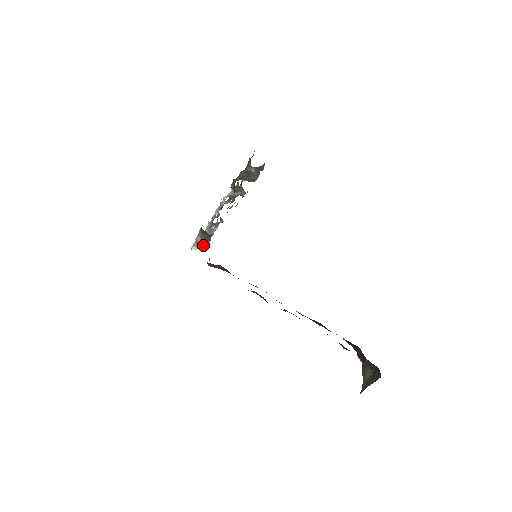
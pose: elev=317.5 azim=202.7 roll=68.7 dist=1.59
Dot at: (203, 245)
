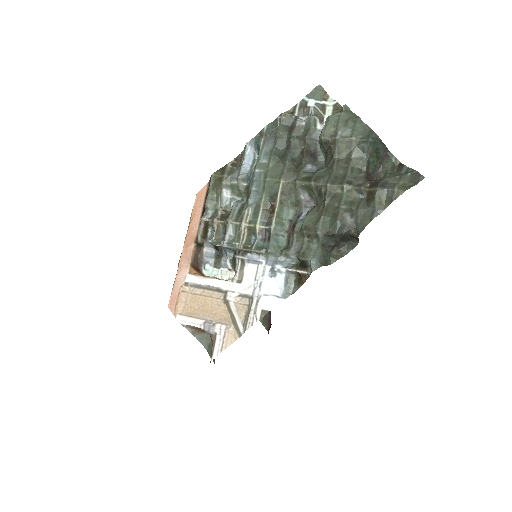
Dot at: (200, 333)
